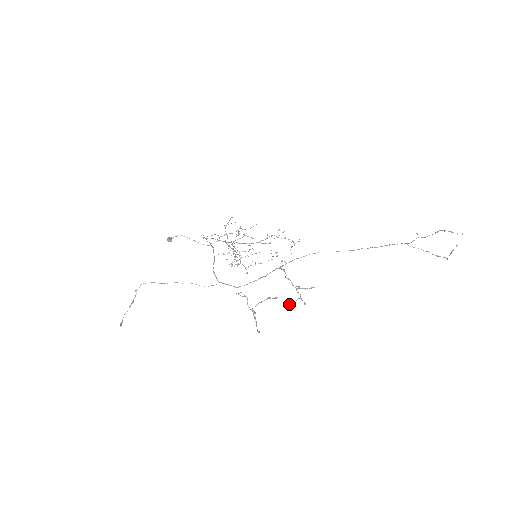
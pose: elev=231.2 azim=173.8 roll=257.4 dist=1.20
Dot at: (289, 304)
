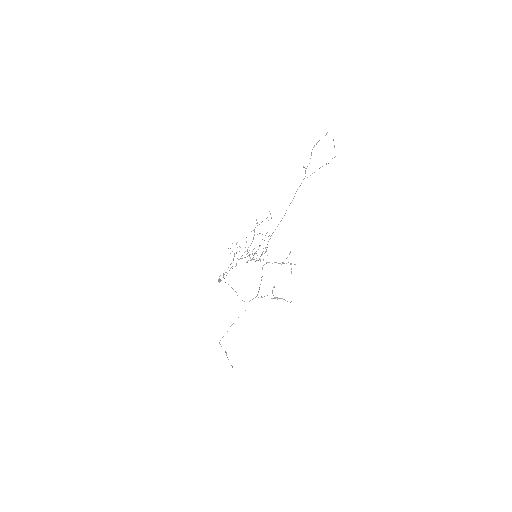
Dot at: occluded
